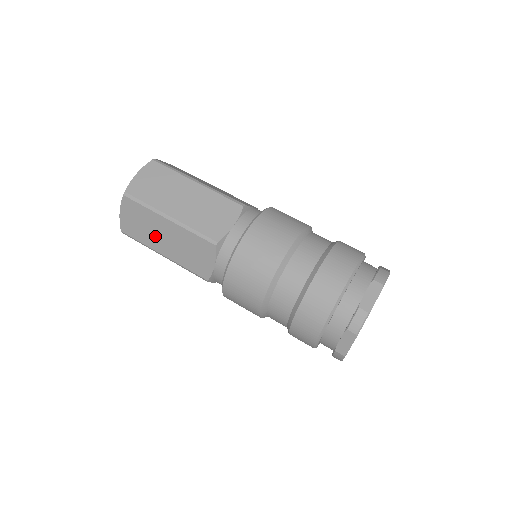
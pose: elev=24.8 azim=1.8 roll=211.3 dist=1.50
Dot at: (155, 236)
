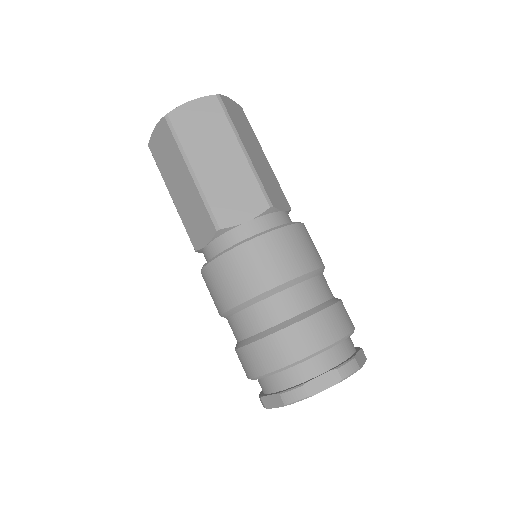
Dot at: (173, 175)
